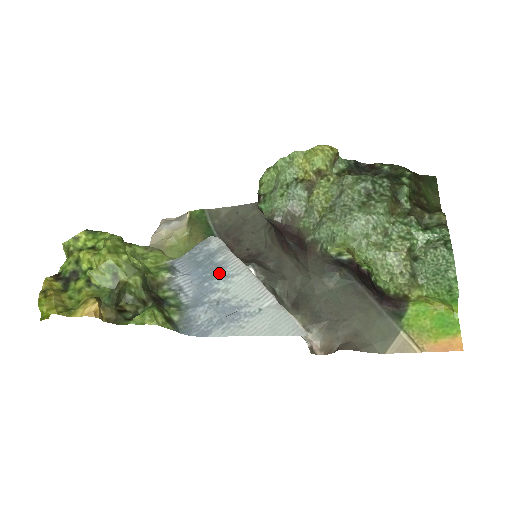
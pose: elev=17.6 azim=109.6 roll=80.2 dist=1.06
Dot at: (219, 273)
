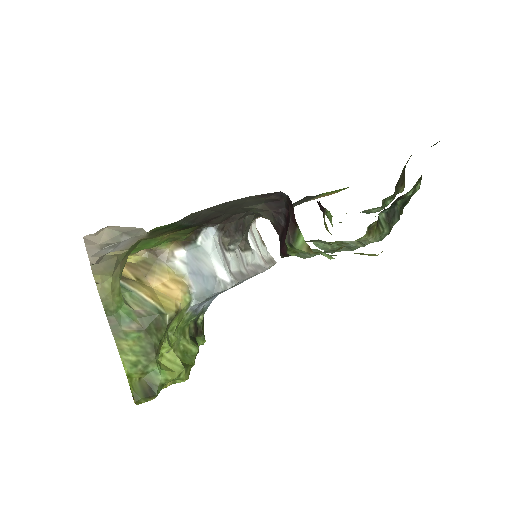
Dot at: occluded
